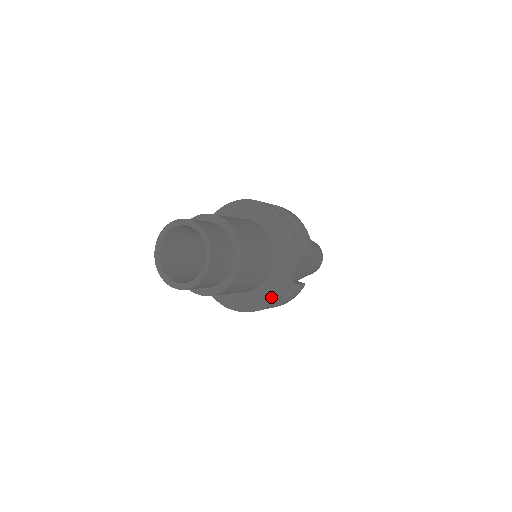
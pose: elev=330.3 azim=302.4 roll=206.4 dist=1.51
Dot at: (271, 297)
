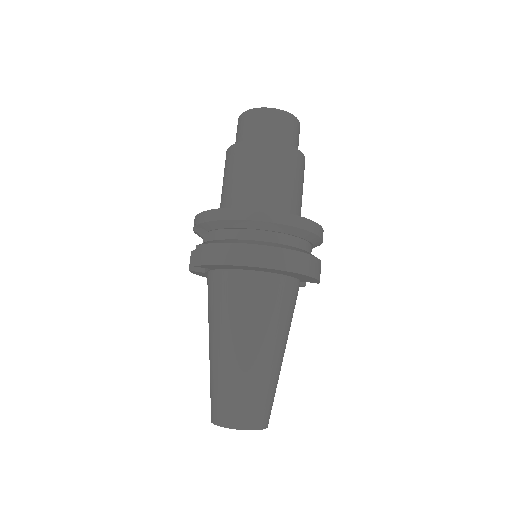
Dot at: occluded
